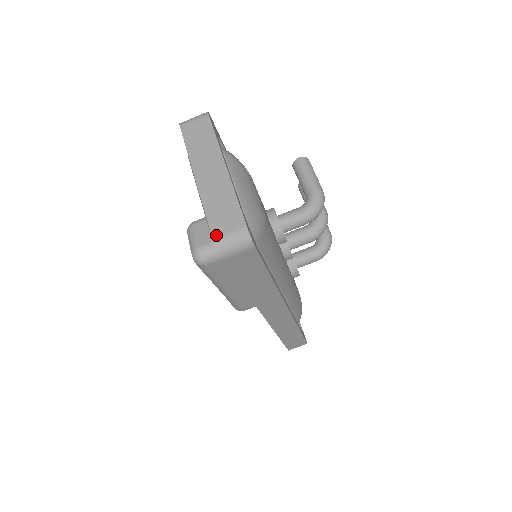
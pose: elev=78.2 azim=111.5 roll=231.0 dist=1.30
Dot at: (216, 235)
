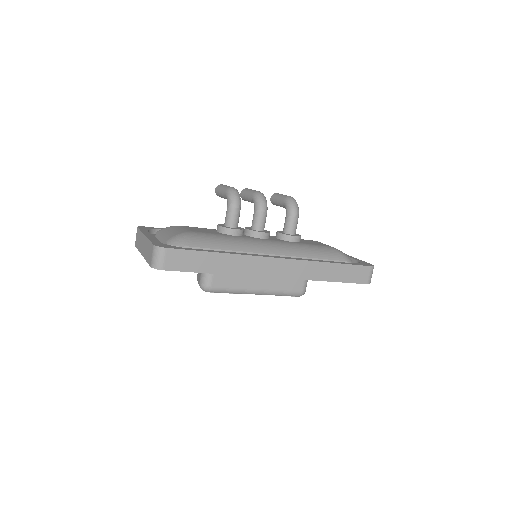
Dot at: (150, 264)
